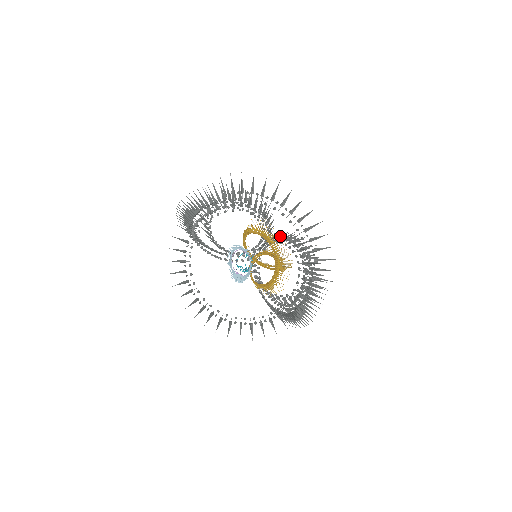
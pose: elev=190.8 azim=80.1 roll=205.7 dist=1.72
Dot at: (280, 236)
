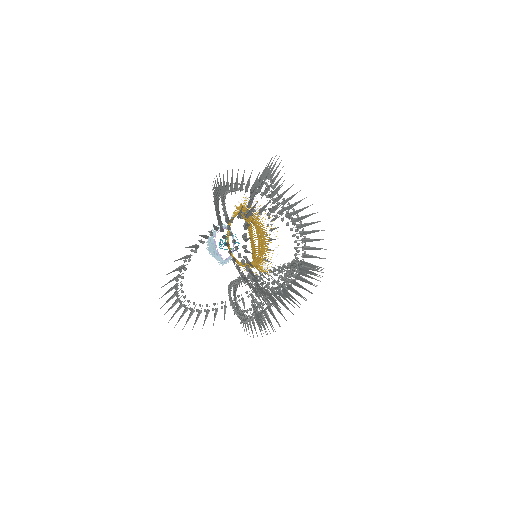
Dot at: occluded
